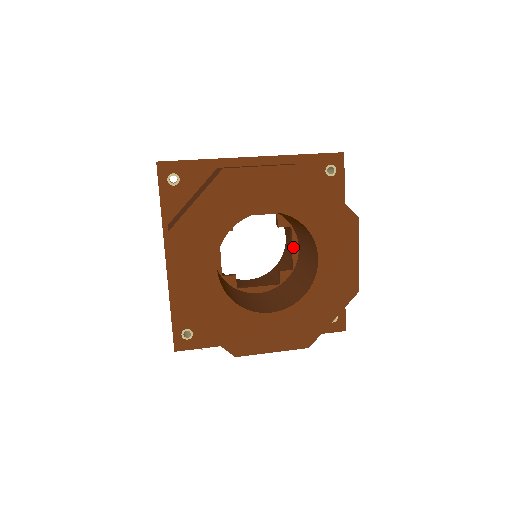
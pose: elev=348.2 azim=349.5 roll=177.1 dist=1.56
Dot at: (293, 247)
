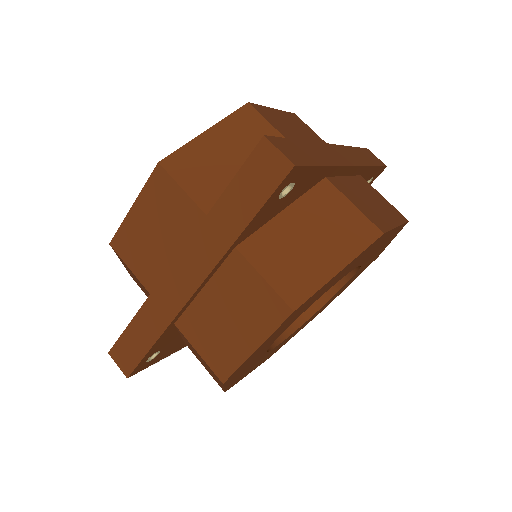
Dot at: occluded
